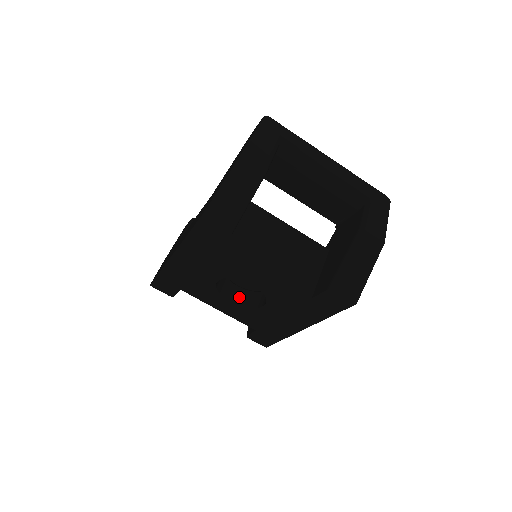
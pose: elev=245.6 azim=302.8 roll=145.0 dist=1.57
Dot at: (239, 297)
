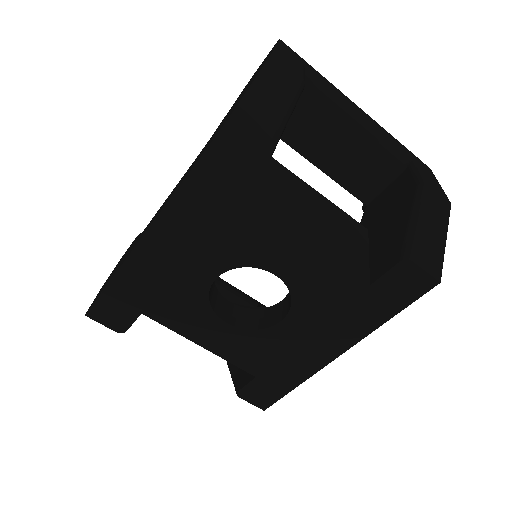
Dot at: (237, 317)
